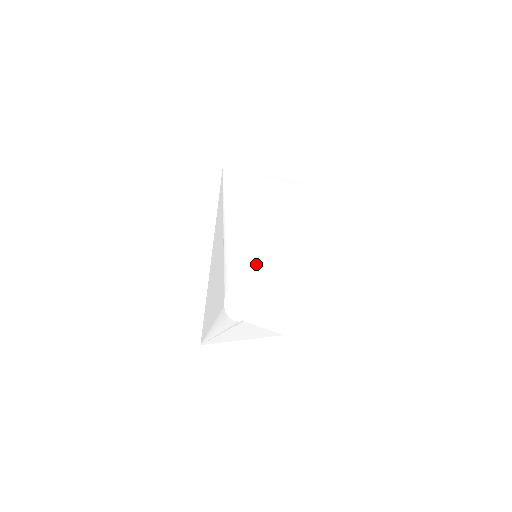
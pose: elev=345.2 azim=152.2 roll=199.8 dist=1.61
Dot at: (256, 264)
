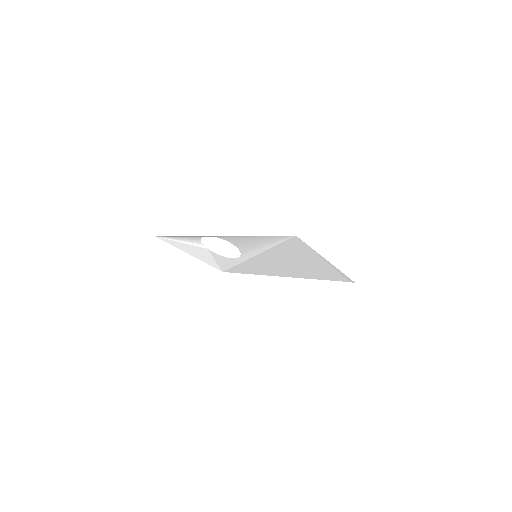
Dot at: (250, 256)
